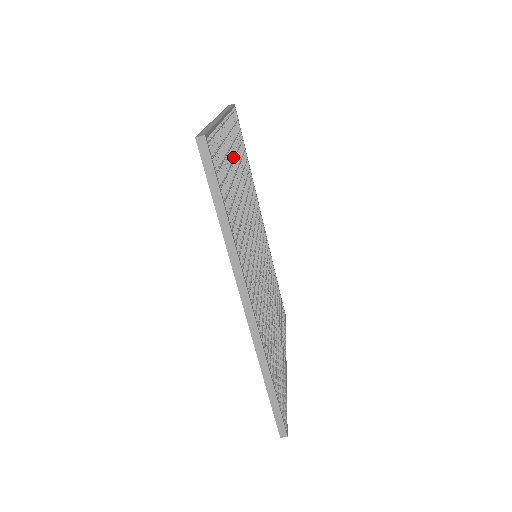
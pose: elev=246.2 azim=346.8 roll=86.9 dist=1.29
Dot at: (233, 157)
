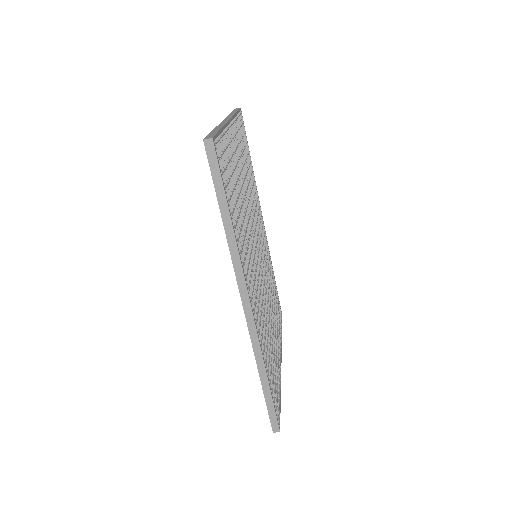
Dot at: (238, 159)
